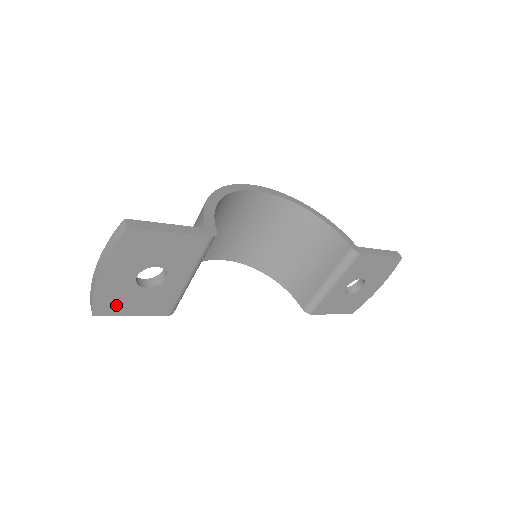
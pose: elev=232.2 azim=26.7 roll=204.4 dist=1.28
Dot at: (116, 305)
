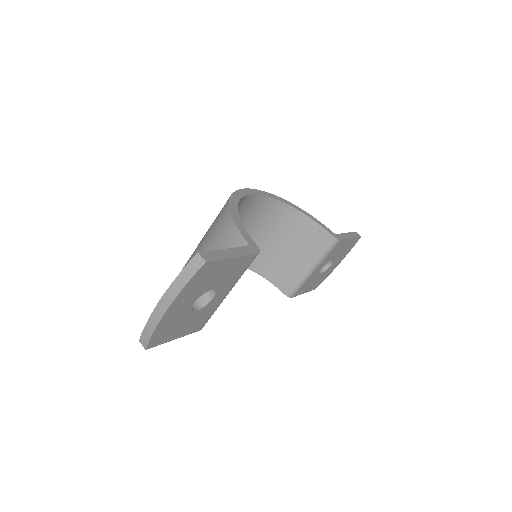
Dot at: (167, 334)
